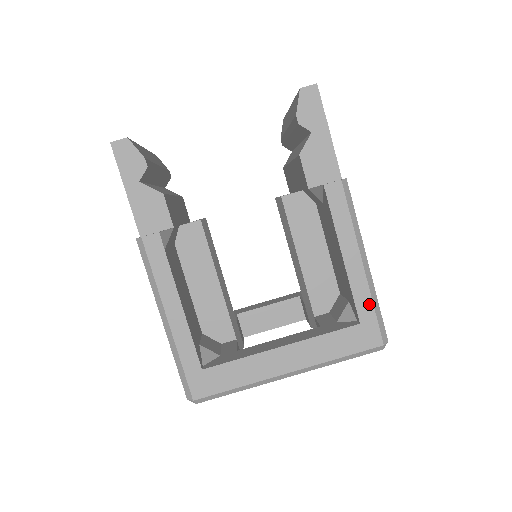
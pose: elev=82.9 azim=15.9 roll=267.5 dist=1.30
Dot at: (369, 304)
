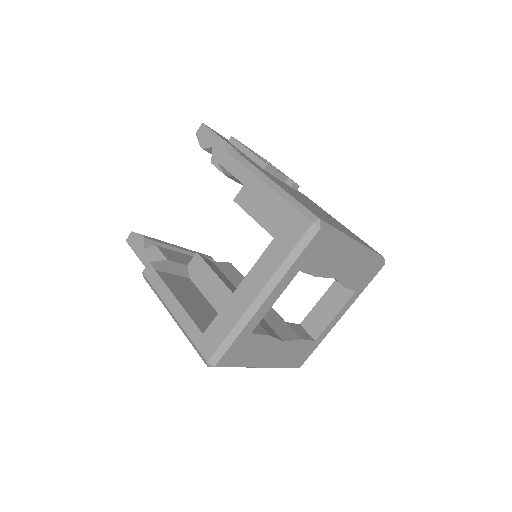
Dot at: (284, 204)
